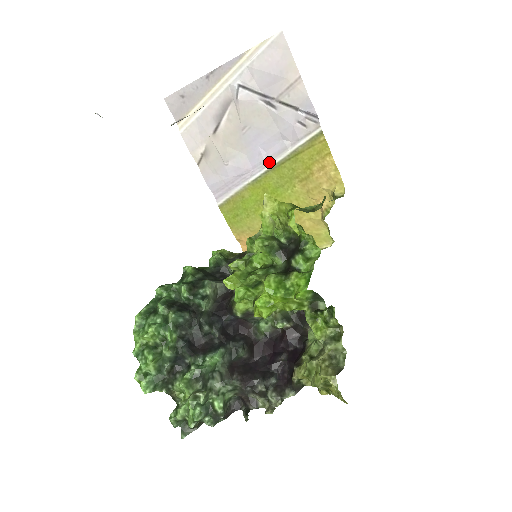
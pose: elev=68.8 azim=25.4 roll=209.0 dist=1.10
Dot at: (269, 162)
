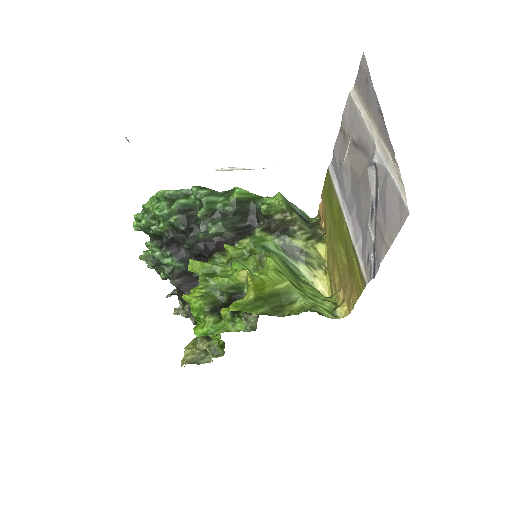
Dot at: (350, 222)
